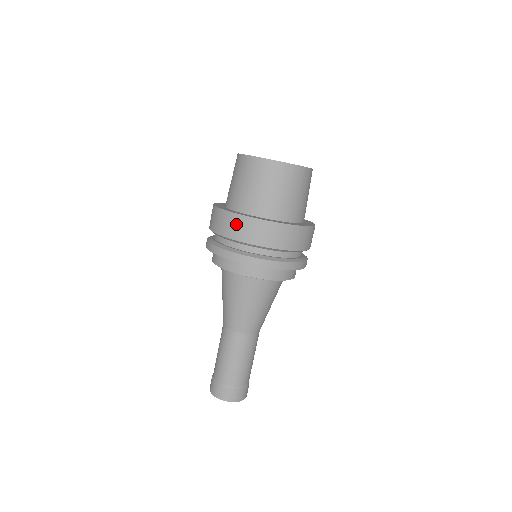
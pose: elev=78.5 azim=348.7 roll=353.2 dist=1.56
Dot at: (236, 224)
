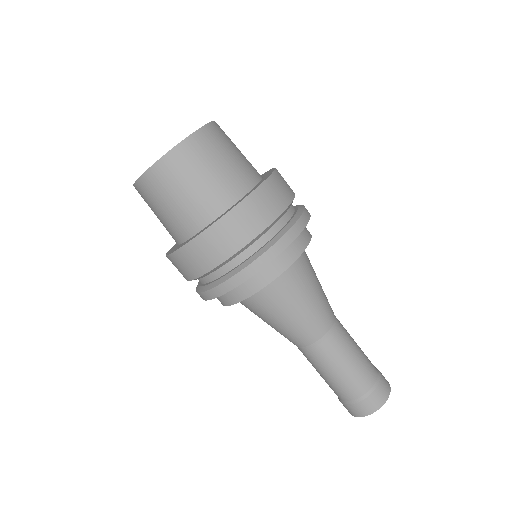
Dot at: (218, 239)
